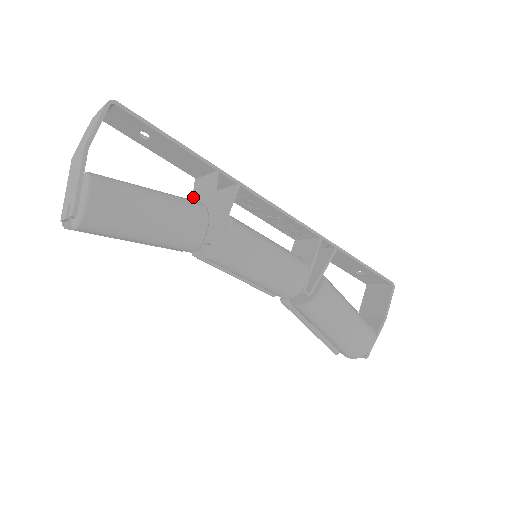
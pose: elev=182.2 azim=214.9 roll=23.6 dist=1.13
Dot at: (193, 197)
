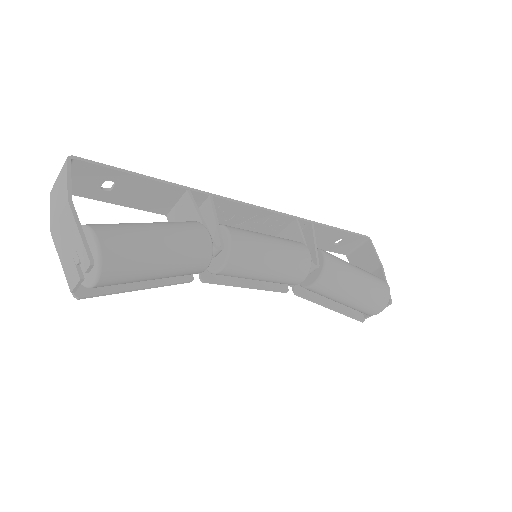
Dot at: occluded
